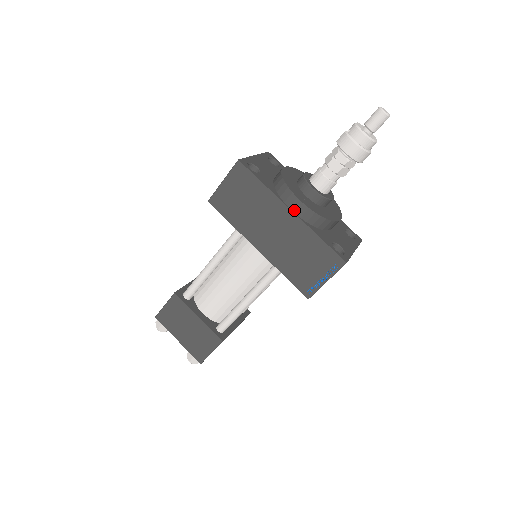
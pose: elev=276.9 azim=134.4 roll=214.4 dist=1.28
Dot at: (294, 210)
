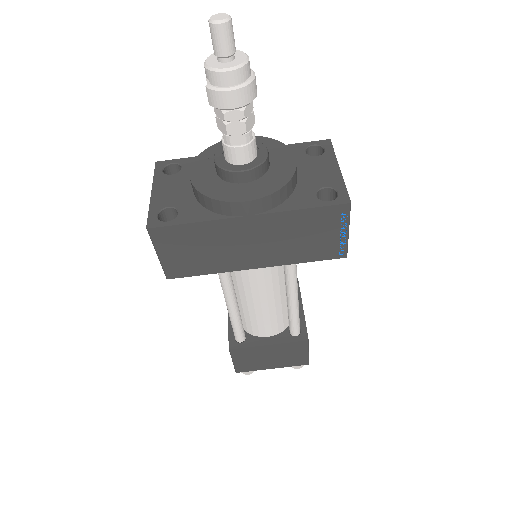
Dot at: (250, 214)
